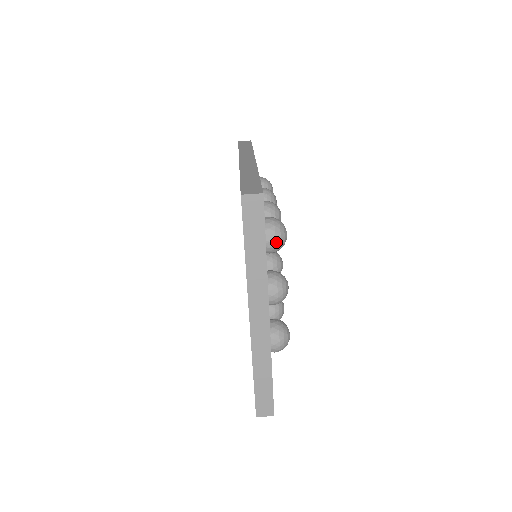
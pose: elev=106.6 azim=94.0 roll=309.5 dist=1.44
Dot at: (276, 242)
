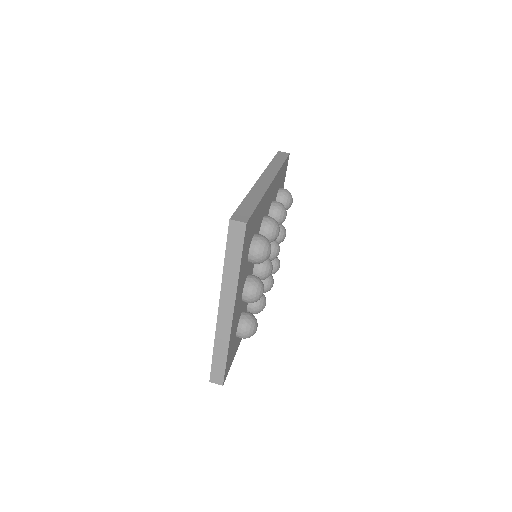
Dot at: (258, 257)
